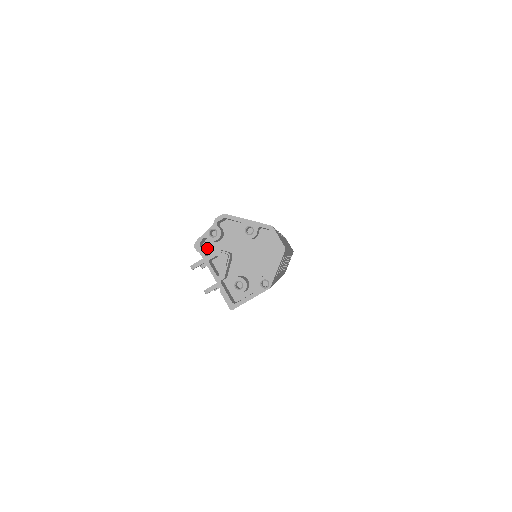
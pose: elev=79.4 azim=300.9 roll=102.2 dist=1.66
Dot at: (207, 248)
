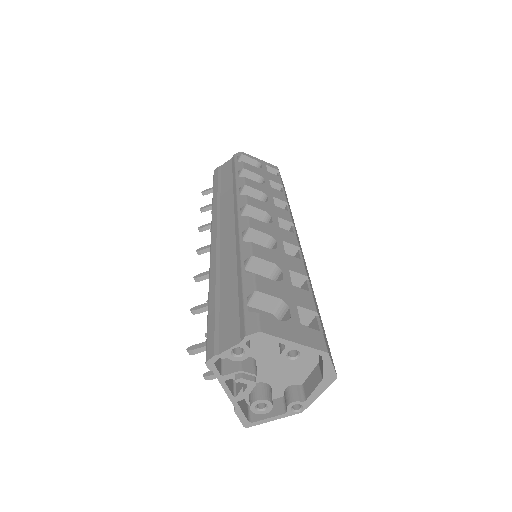
Dot at: occluded
